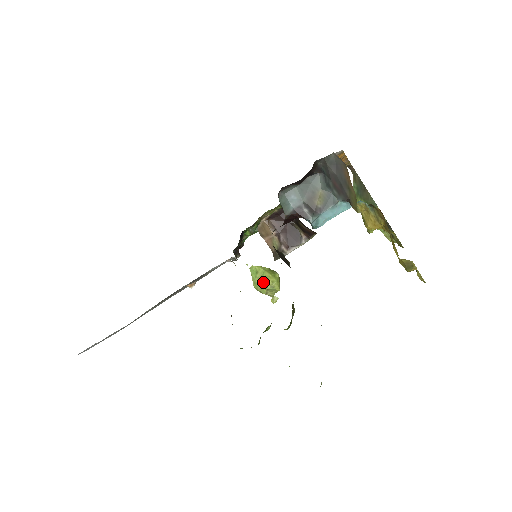
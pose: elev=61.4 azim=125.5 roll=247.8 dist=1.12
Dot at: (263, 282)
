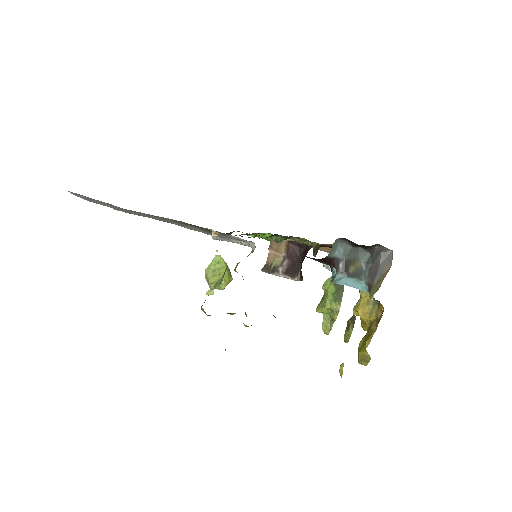
Dot at: (217, 273)
